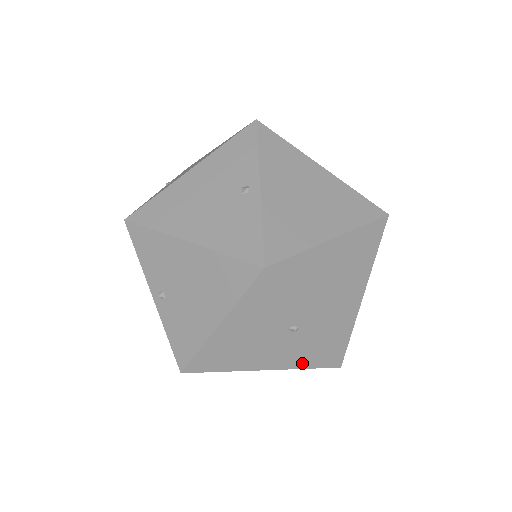
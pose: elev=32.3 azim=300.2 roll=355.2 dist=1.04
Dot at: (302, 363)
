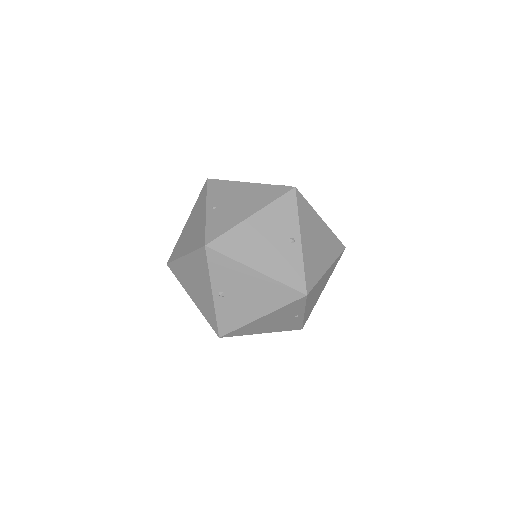
Dot at: (284, 277)
